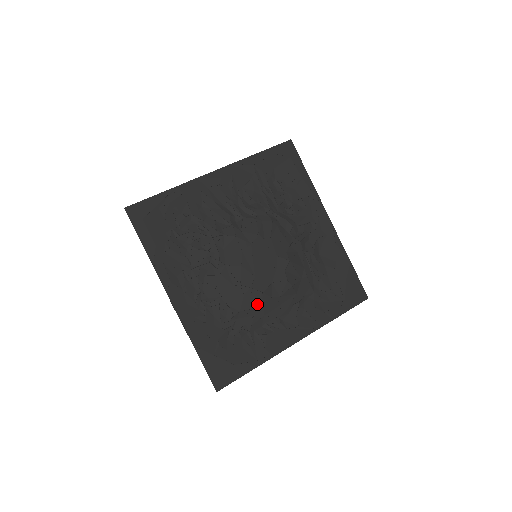
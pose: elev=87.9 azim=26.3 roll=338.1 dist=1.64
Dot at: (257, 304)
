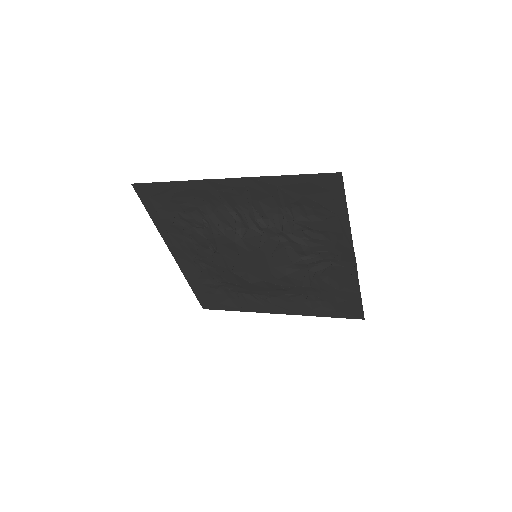
Dot at: (245, 285)
